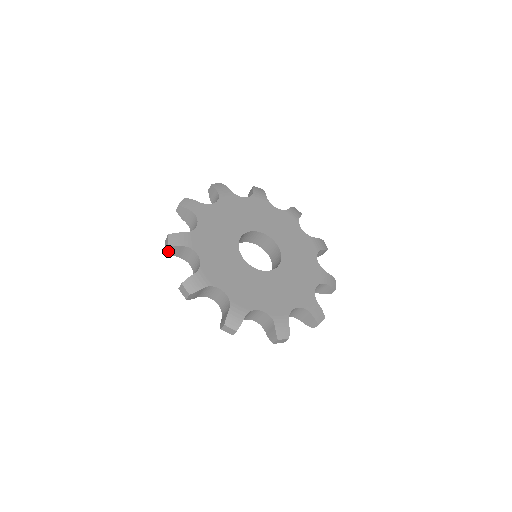
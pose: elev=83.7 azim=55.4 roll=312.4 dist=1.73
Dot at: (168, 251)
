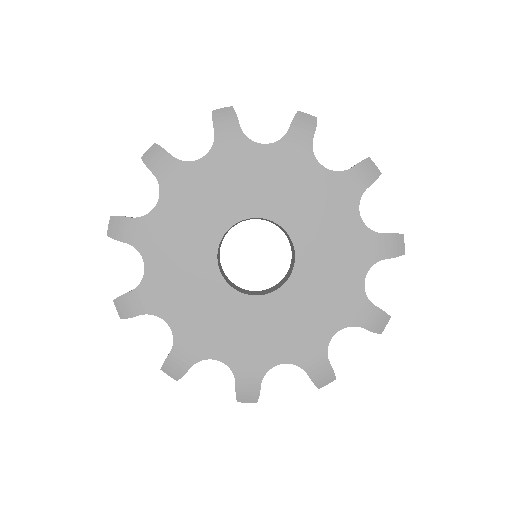
Dot at: occluded
